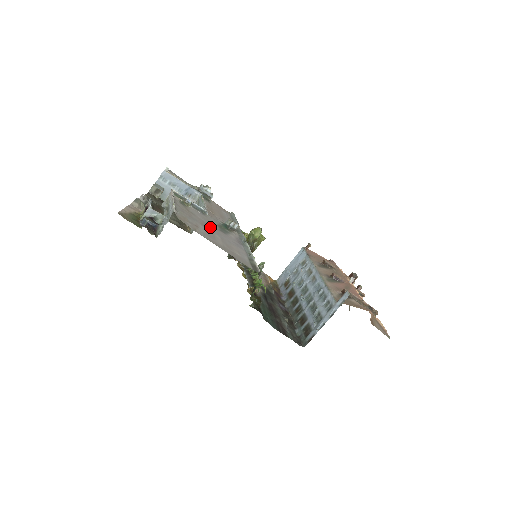
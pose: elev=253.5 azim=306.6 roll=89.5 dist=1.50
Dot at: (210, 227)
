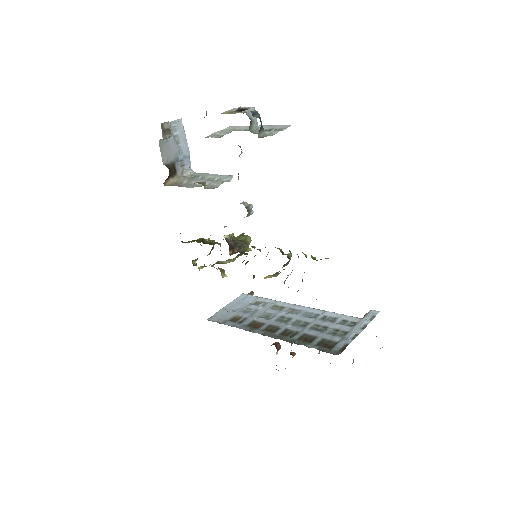
Dot at: occluded
